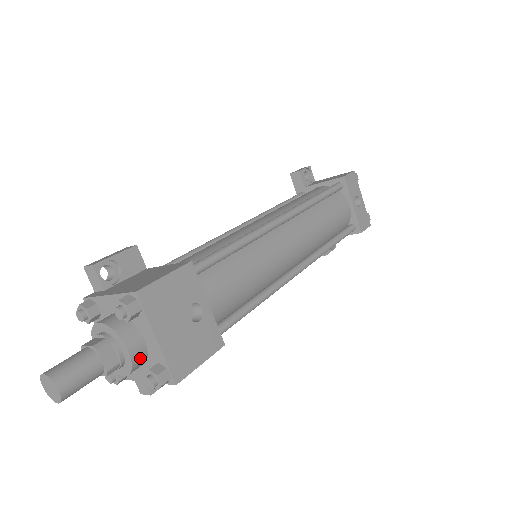
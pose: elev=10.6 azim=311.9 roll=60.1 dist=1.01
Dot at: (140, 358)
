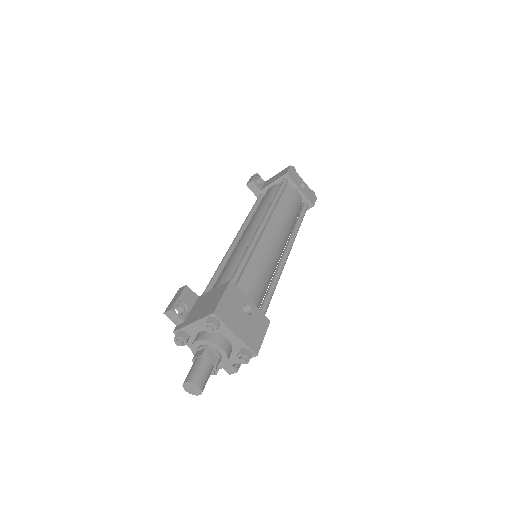
Dot at: (229, 350)
